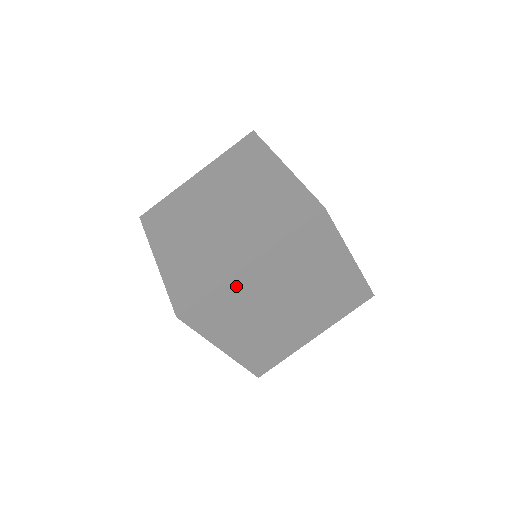
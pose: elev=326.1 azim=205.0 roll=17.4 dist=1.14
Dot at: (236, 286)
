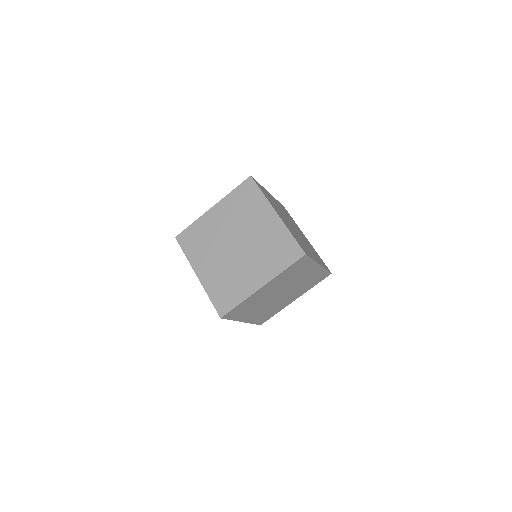
Dot at: (205, 222)
